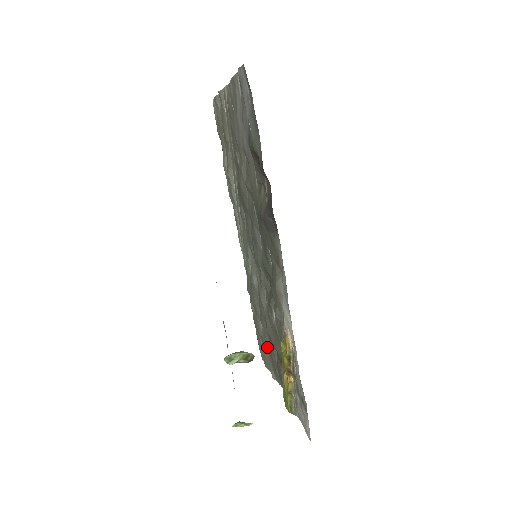
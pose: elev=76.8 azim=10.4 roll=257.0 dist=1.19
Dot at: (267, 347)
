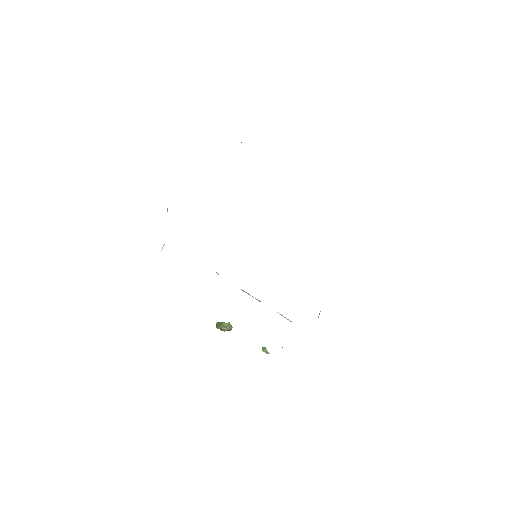
Dot at: occluded
